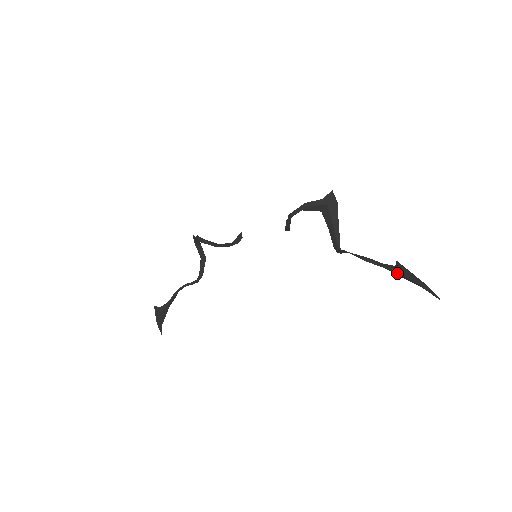
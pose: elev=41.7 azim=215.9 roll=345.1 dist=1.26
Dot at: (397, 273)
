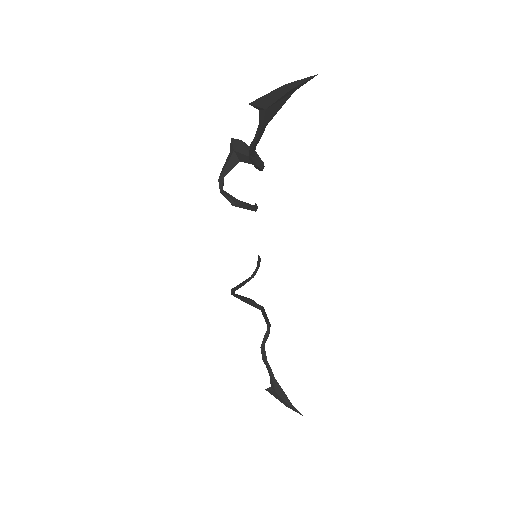
Dot at: (270, 113)
